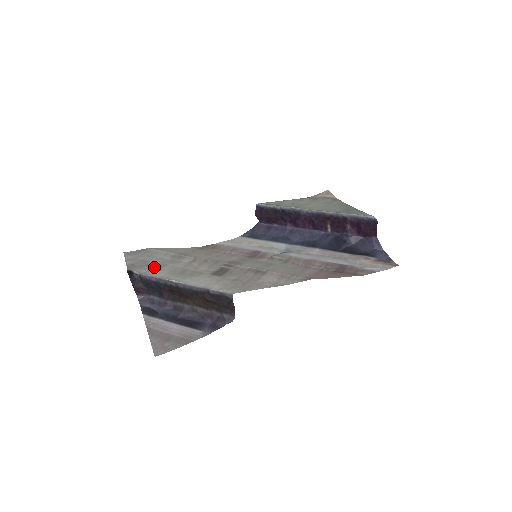
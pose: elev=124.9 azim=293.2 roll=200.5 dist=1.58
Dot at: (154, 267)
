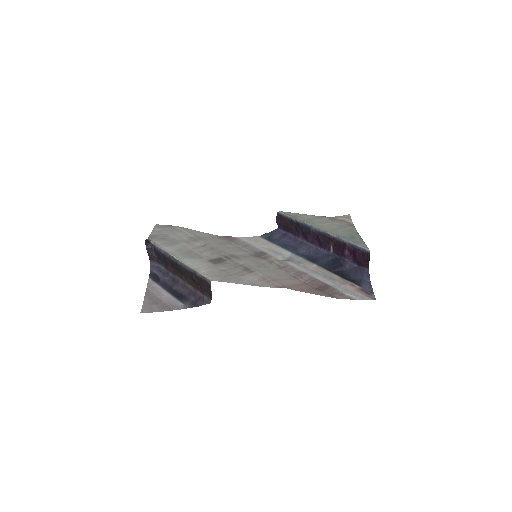
Dot at: (169, 242)
